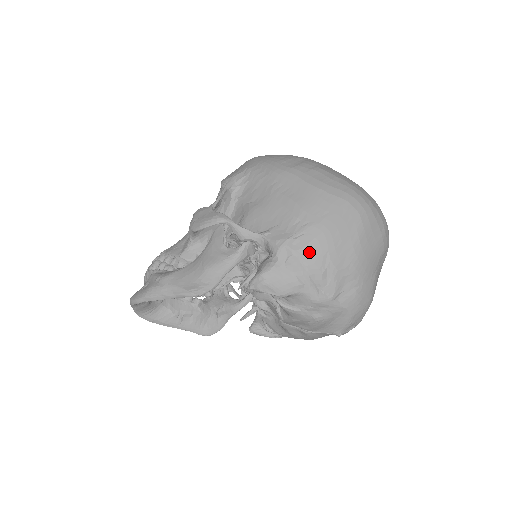
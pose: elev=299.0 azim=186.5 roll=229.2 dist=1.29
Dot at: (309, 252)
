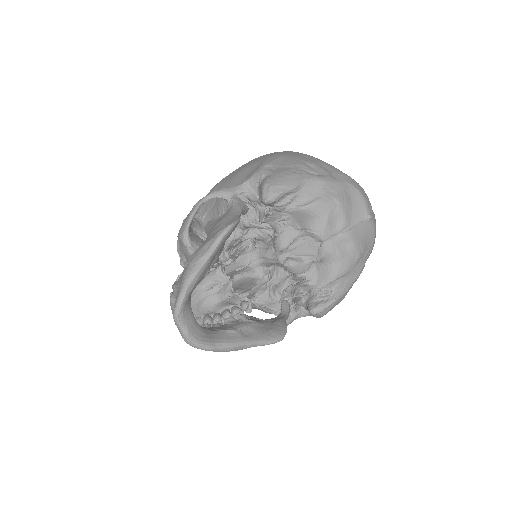
Dot at: (282, 163)
